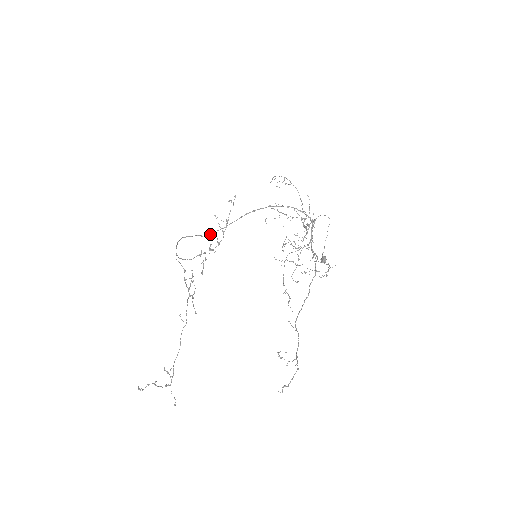
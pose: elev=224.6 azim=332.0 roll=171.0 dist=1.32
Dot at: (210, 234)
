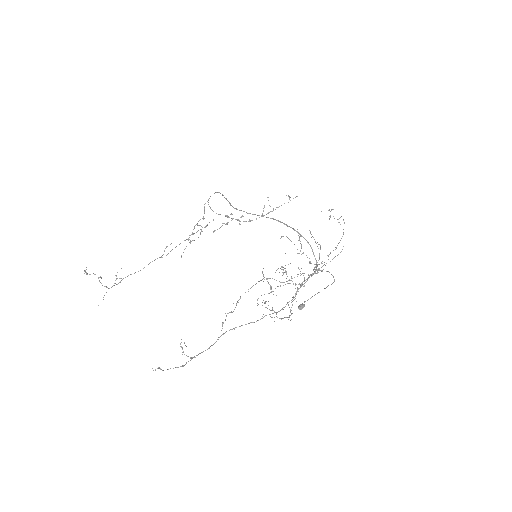
Dot at: (236, 208)
